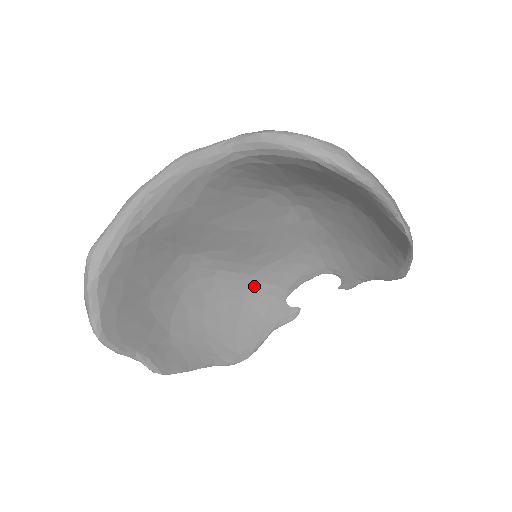
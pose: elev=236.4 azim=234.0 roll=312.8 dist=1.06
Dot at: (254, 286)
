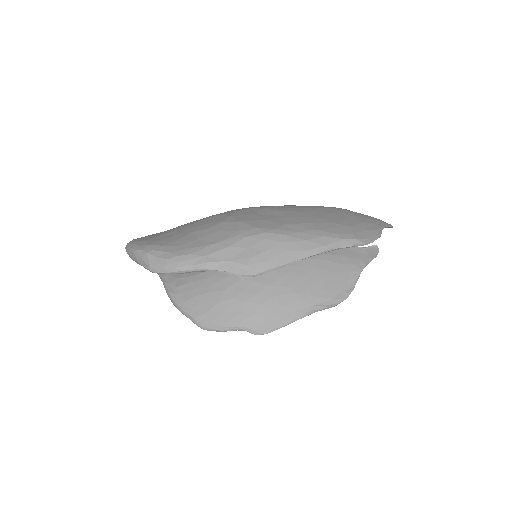
Dot at: occluded
